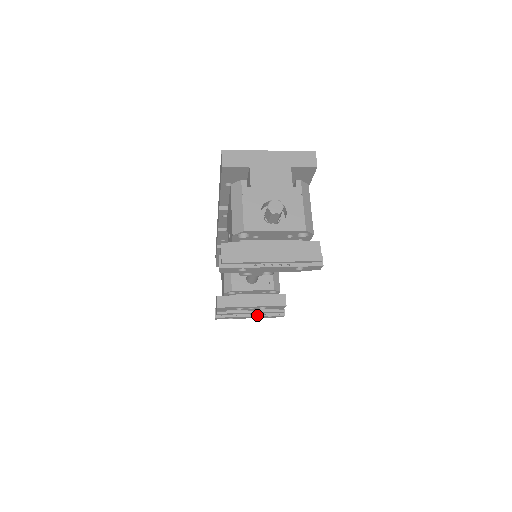
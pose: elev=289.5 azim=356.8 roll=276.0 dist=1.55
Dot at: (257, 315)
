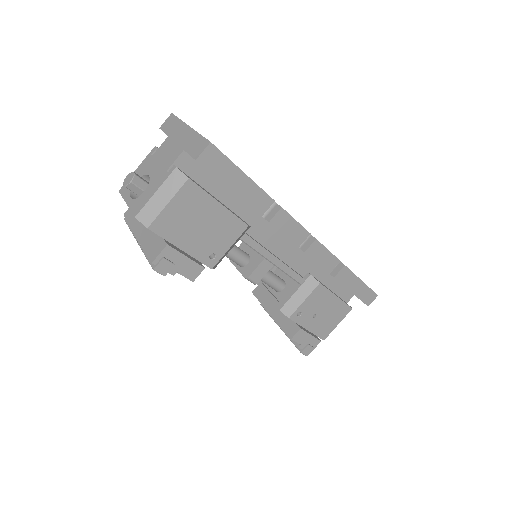
Dot at: (284, 331)
